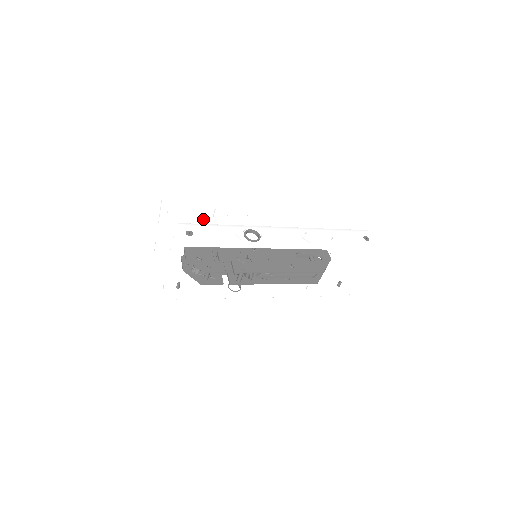
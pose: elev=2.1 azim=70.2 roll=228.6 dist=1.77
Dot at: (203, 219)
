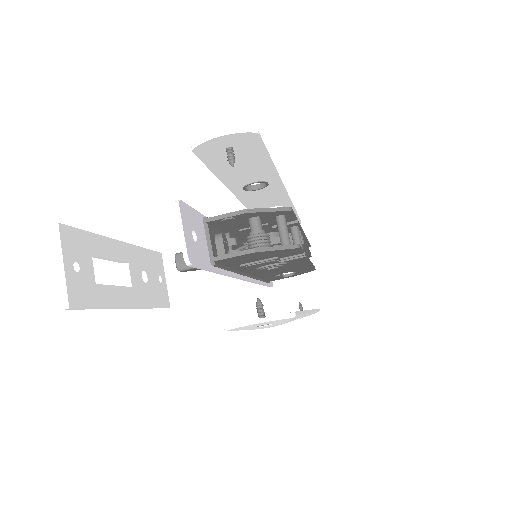
Dot at: (122, 291)
